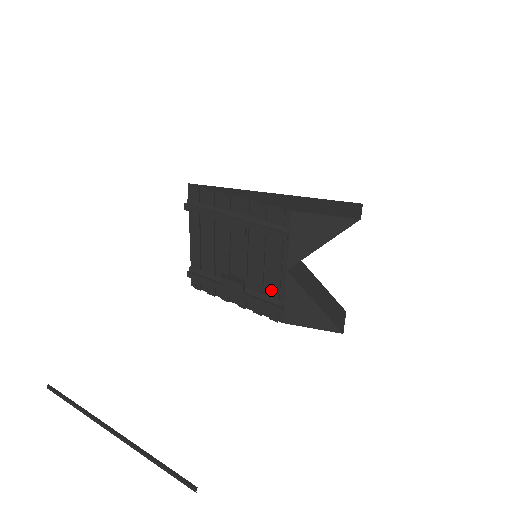
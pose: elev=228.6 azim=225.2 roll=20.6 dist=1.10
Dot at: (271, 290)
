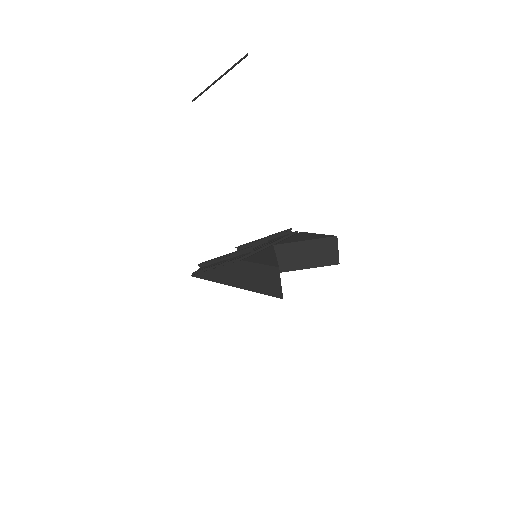
Dot at: occluded
